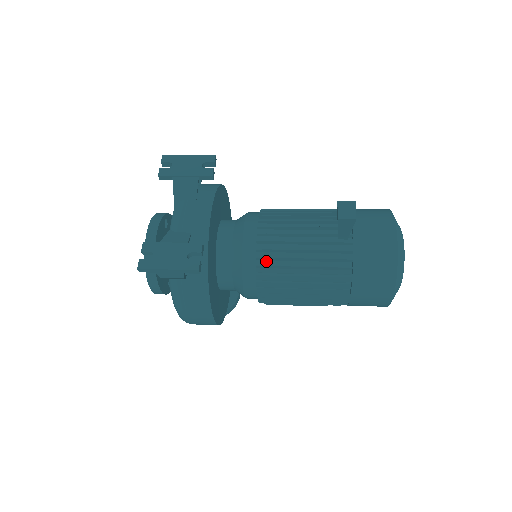
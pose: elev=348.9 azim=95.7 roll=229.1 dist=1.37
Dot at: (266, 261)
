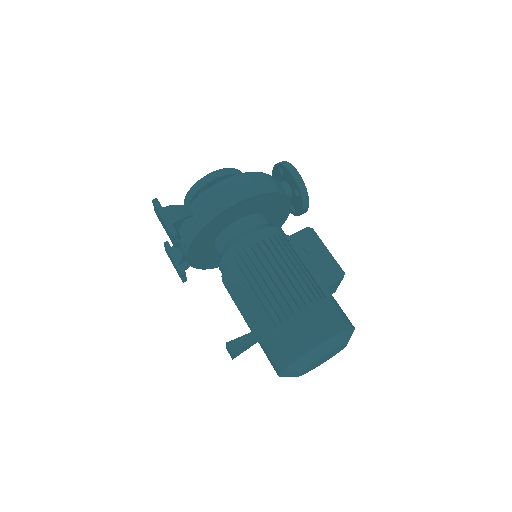
Dot at: occluded
